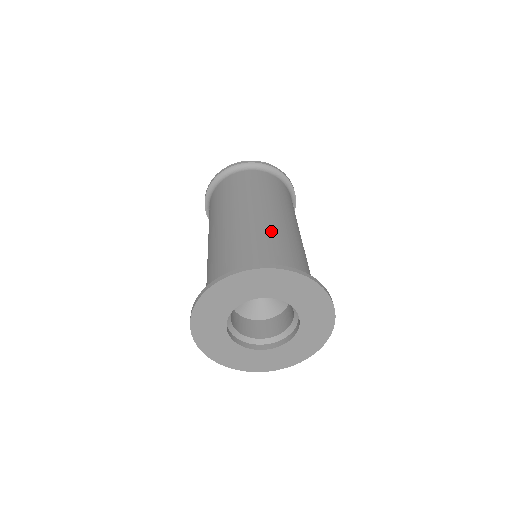
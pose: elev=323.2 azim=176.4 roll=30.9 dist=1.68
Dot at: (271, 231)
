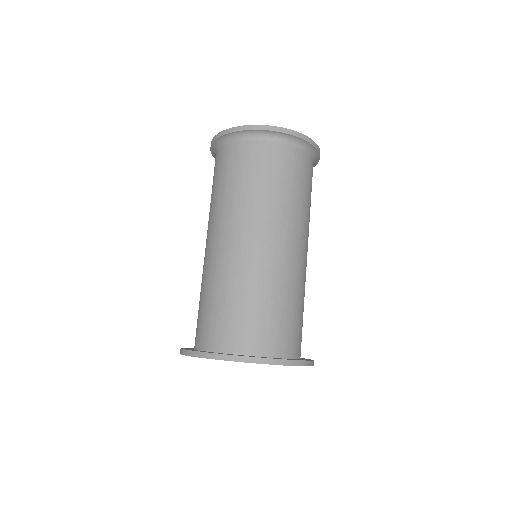
Dot at: (304, 286)
